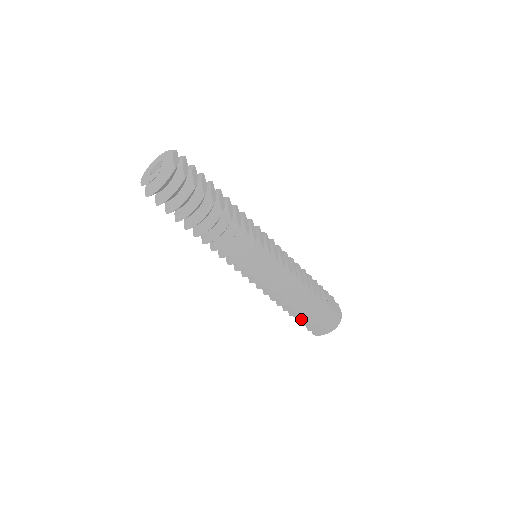
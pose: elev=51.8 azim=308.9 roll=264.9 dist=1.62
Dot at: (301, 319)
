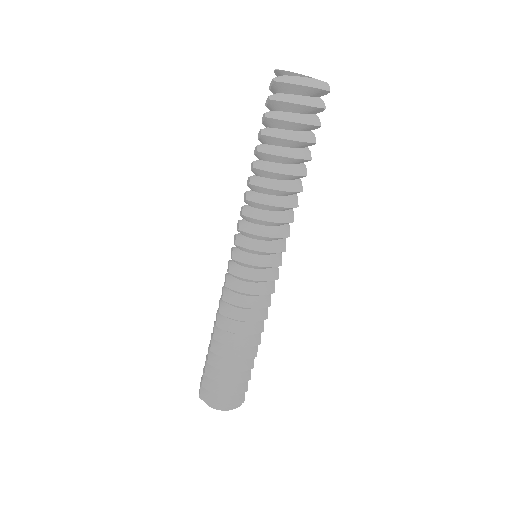
Dot at: (218, 365)
